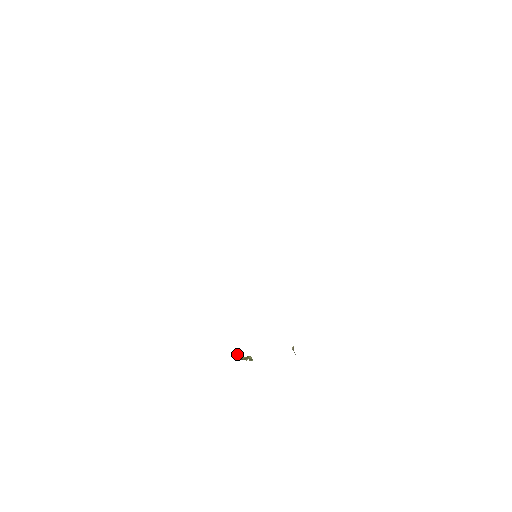
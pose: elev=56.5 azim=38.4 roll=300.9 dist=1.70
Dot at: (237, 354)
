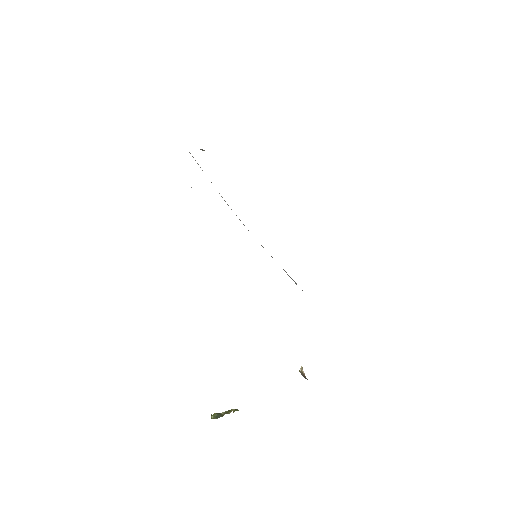
Dot at: (211, 415)
